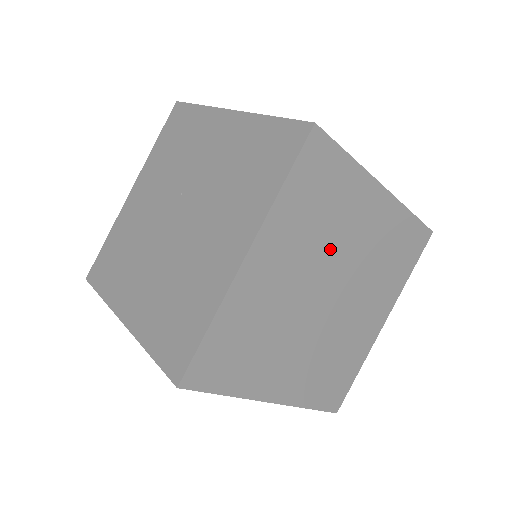
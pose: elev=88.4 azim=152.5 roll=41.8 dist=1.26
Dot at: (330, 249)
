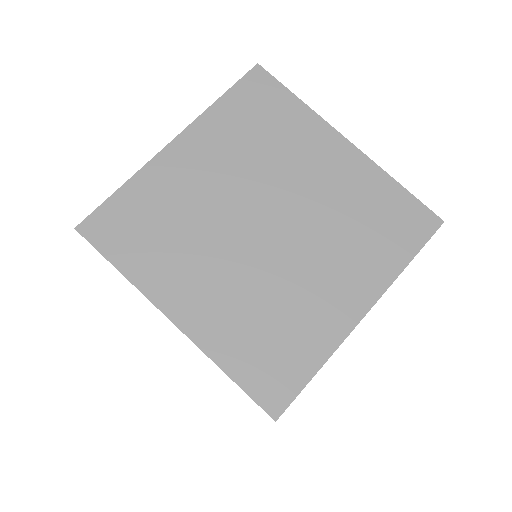
Dot at: (271, 174)
